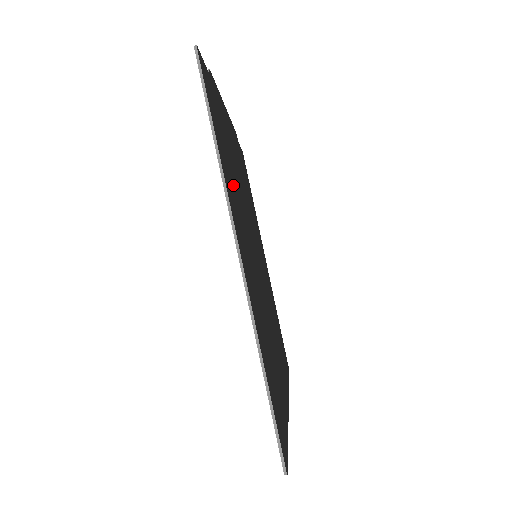
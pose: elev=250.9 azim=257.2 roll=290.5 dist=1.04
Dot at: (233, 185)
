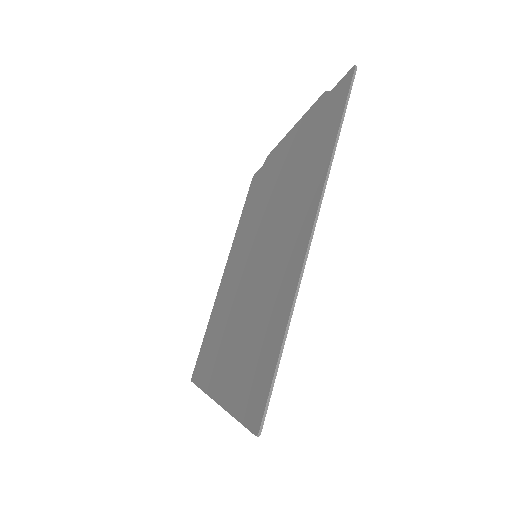
Dot at: occluded
